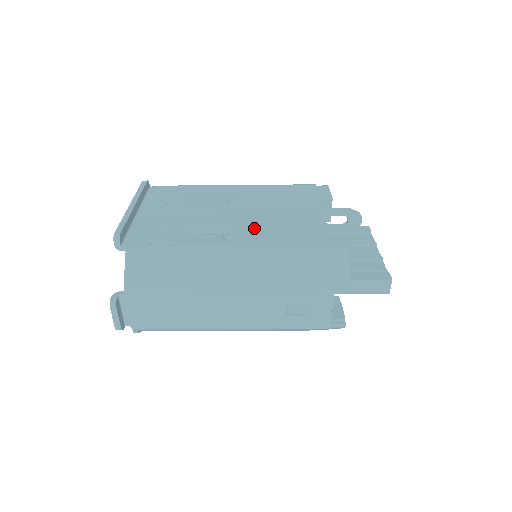
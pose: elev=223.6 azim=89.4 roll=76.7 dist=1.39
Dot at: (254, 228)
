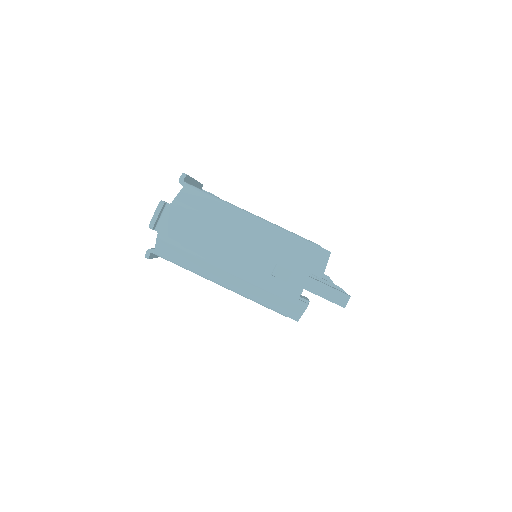
Dot at: occluded
